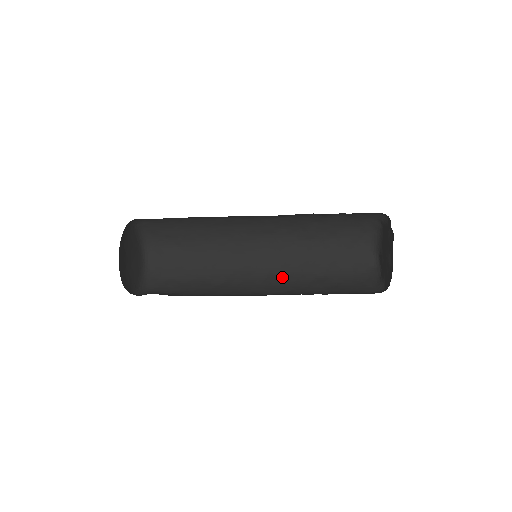
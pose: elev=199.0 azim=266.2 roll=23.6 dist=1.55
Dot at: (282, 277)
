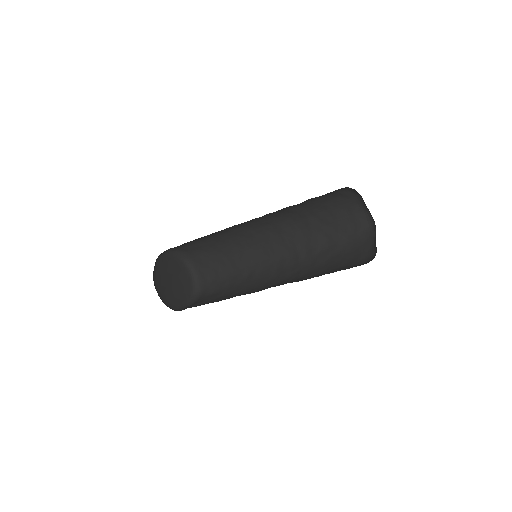
Dot at: (293, 256)
